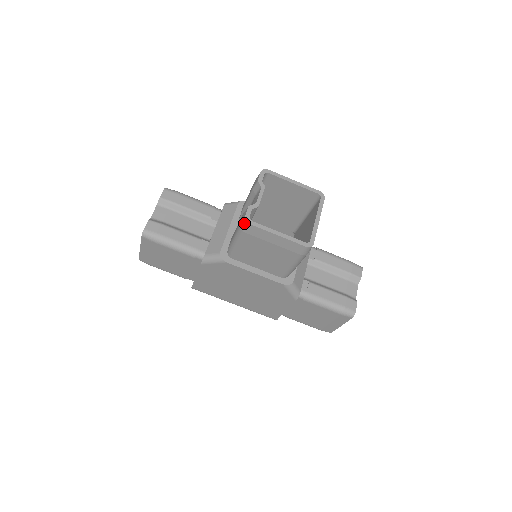
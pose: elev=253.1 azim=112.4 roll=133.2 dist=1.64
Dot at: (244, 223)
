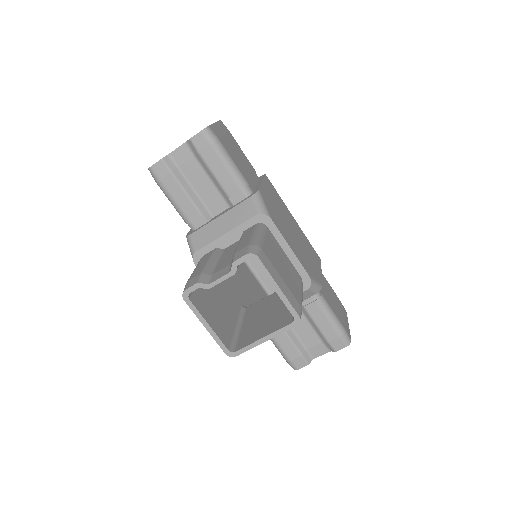
Dot at: (183, 292)
